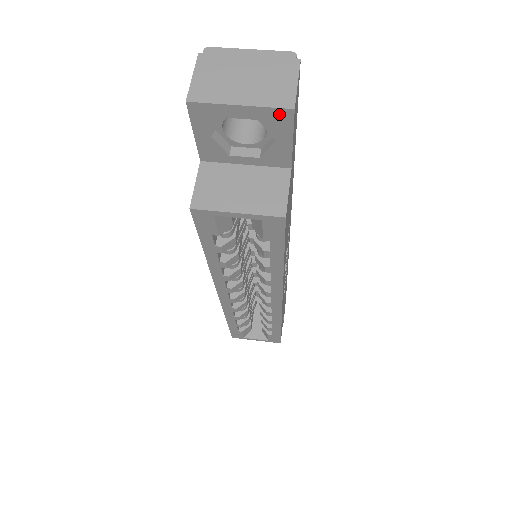
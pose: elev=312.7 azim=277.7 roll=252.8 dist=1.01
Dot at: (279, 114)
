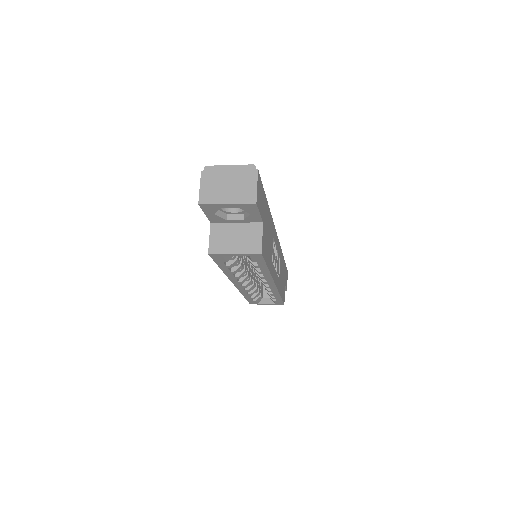
Dot at: (249, 205)
